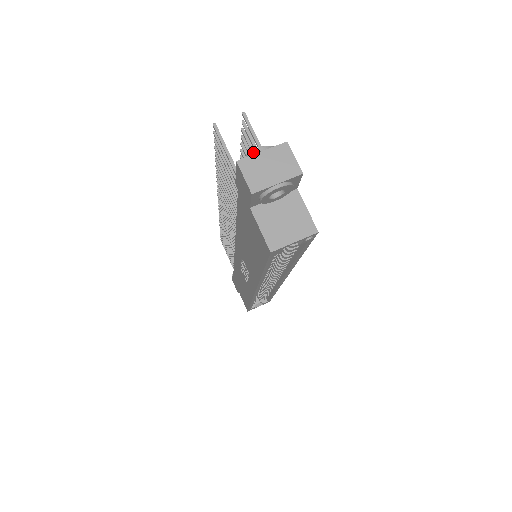
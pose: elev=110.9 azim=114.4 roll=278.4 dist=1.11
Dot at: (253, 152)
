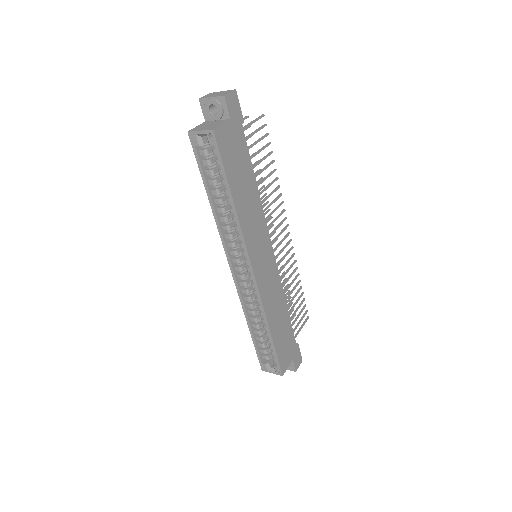
Dot at: occluded
